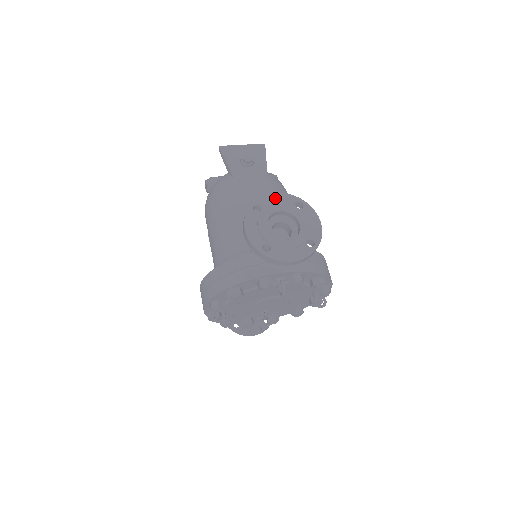
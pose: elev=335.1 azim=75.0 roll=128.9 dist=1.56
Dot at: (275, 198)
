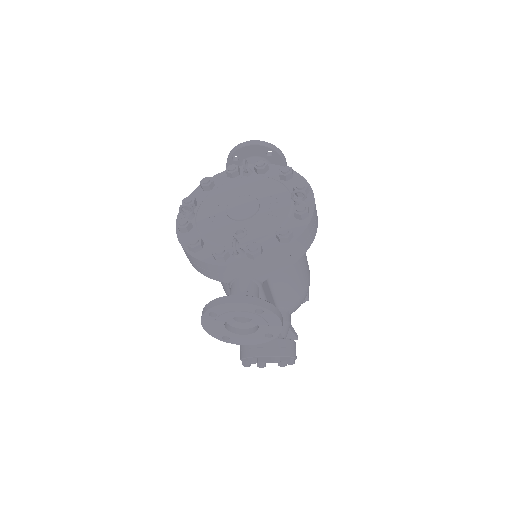
Dot at: occluded
